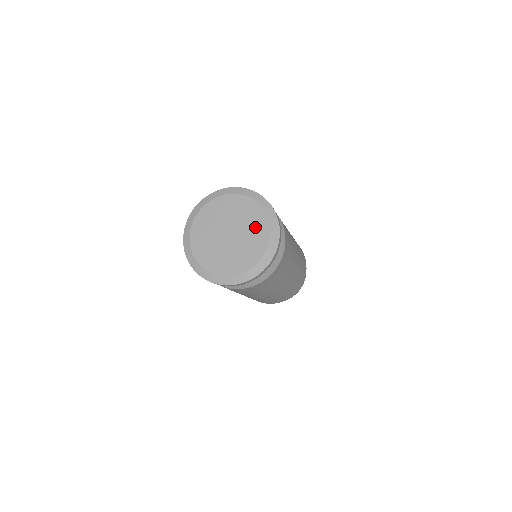
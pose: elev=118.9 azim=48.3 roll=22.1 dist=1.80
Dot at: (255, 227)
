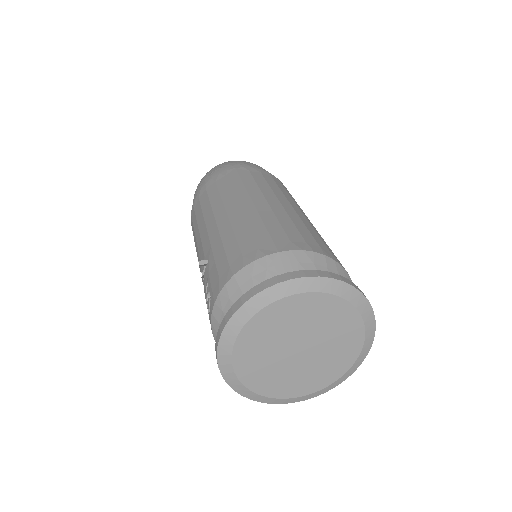
Dot at: (325, 317)
